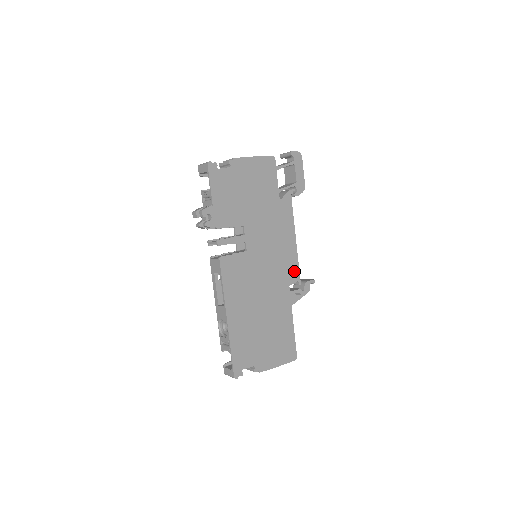
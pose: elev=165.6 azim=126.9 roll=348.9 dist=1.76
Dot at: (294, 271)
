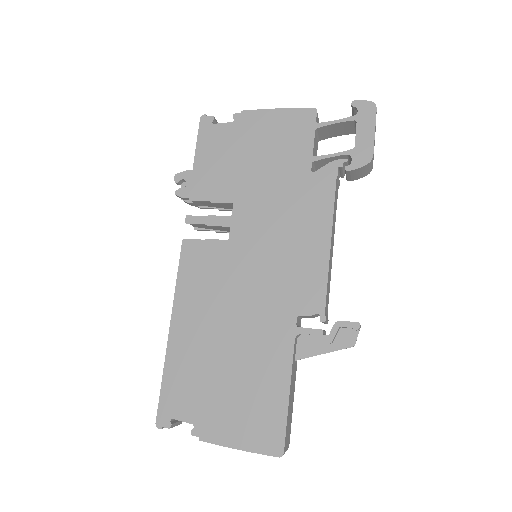
Dot at: (314, 294)
